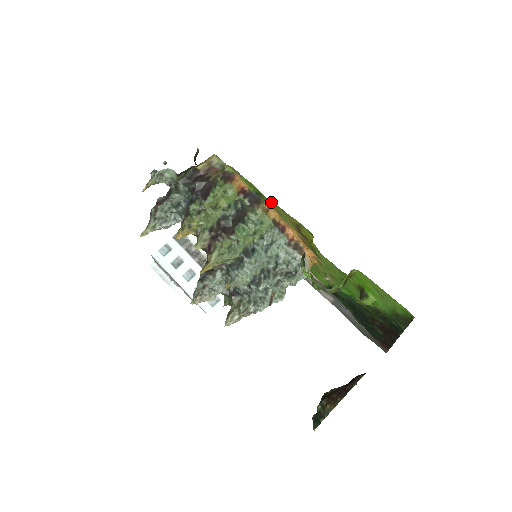
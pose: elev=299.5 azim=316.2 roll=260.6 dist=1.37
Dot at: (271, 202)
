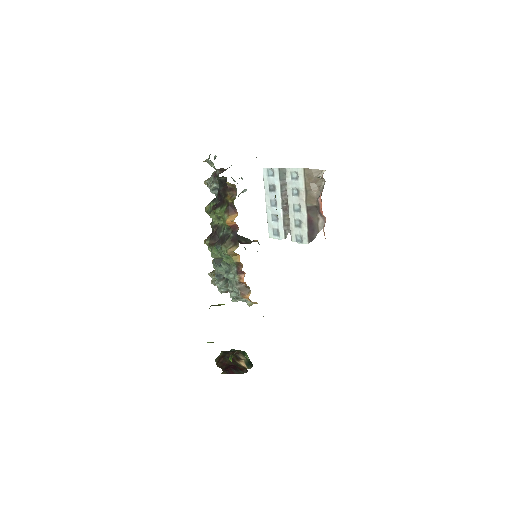
Dot at: occluded
